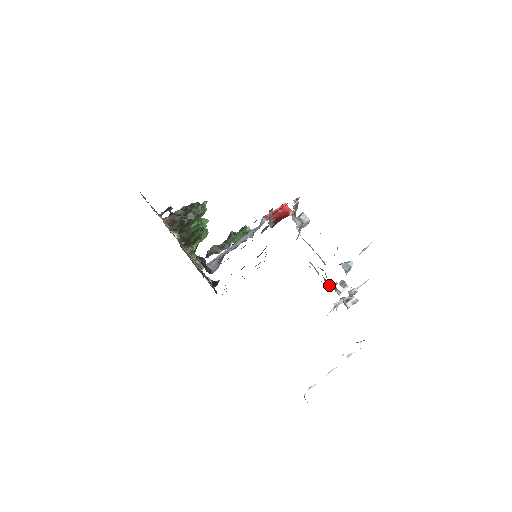
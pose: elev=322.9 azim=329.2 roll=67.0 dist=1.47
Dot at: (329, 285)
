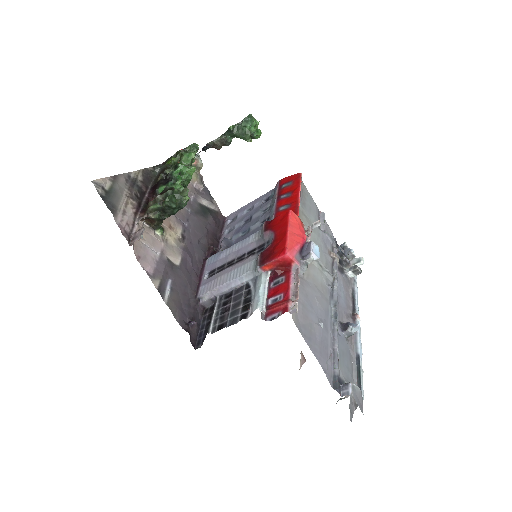
Dot at: (342, 258)
